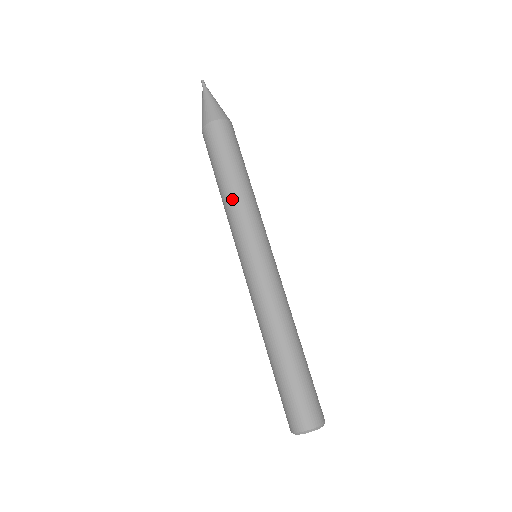
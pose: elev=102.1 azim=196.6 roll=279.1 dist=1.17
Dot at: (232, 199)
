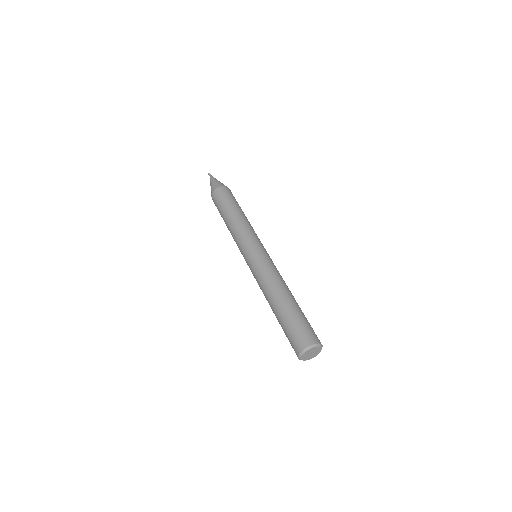
Dot at: (232, 228)
